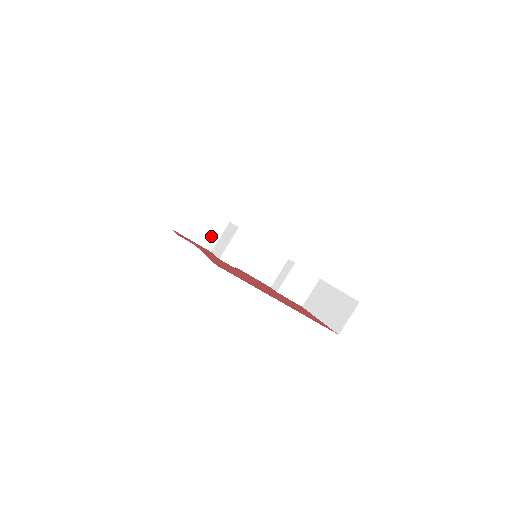
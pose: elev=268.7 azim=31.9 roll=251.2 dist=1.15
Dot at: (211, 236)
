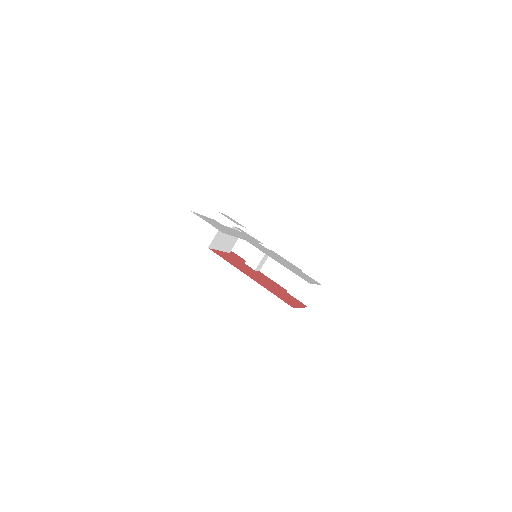
Dot at: occluded
